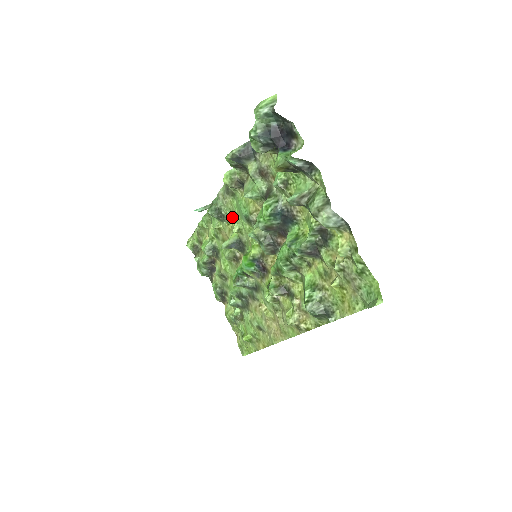
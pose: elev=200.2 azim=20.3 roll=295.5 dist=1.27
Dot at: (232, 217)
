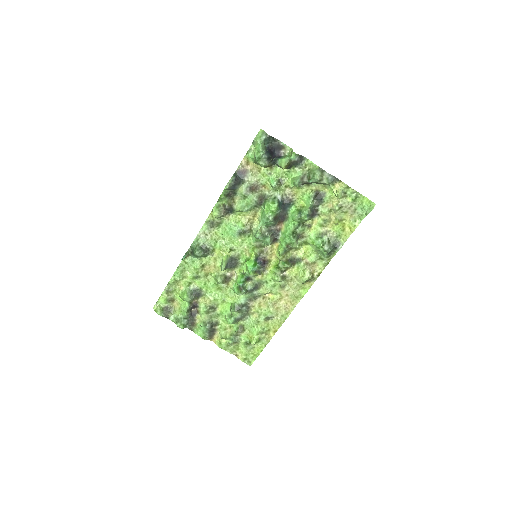
Dot at: (218, 245)
